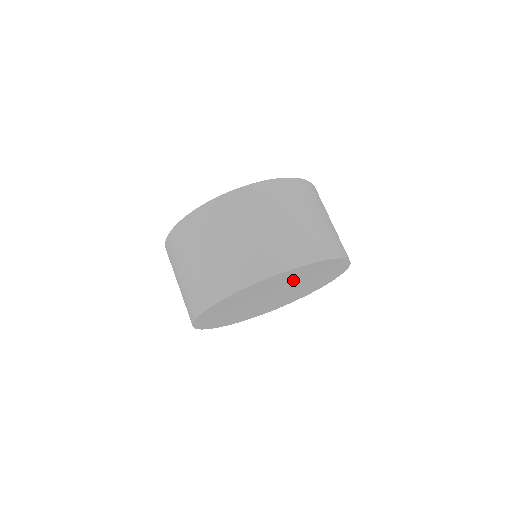
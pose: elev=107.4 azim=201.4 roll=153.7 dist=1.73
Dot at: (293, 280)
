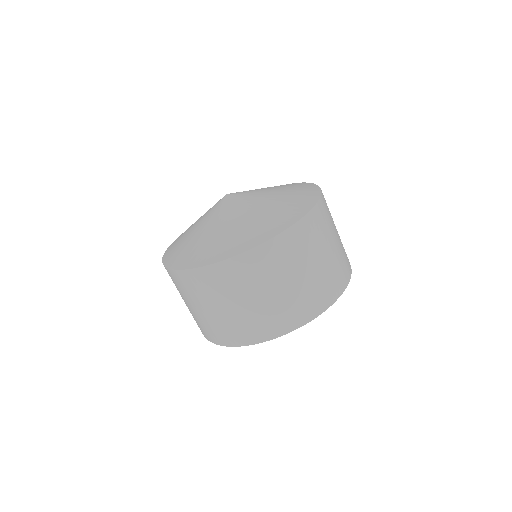
Dot at: occluded
